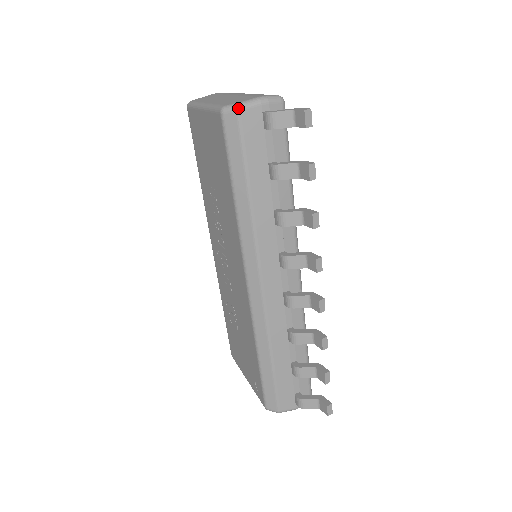
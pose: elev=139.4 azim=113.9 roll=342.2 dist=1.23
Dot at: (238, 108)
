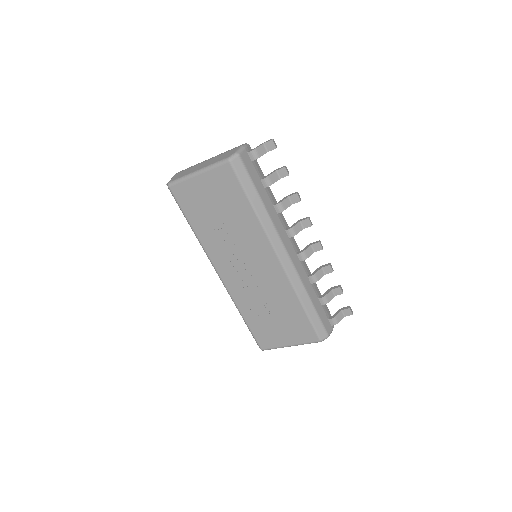
Dot at: (238, 154)
